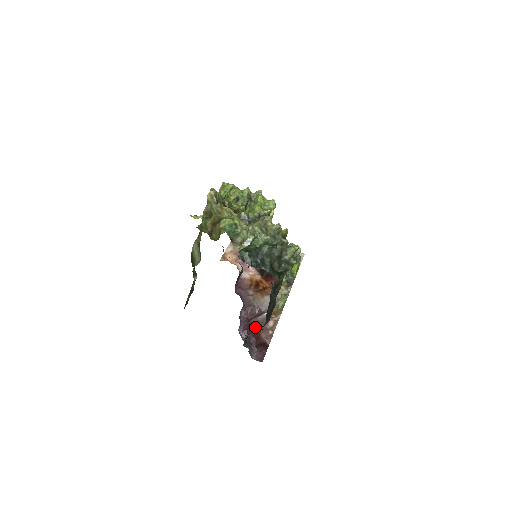
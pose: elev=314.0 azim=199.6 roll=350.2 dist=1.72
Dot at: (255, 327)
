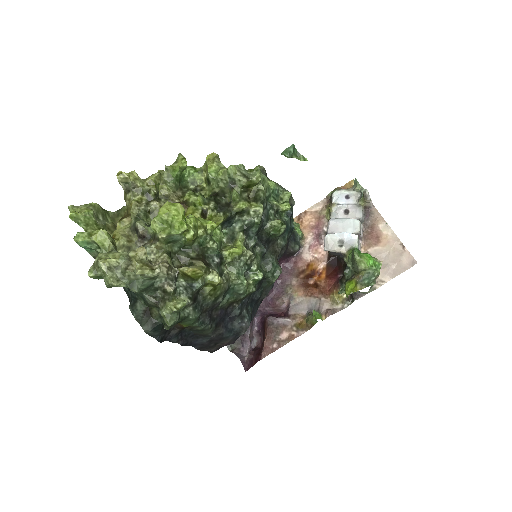
Dot at: (265, 328)
